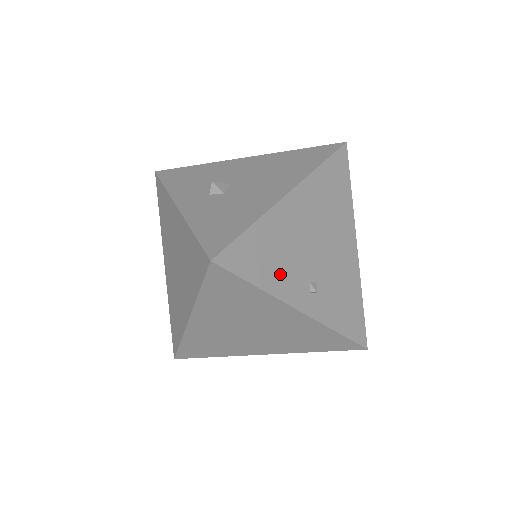
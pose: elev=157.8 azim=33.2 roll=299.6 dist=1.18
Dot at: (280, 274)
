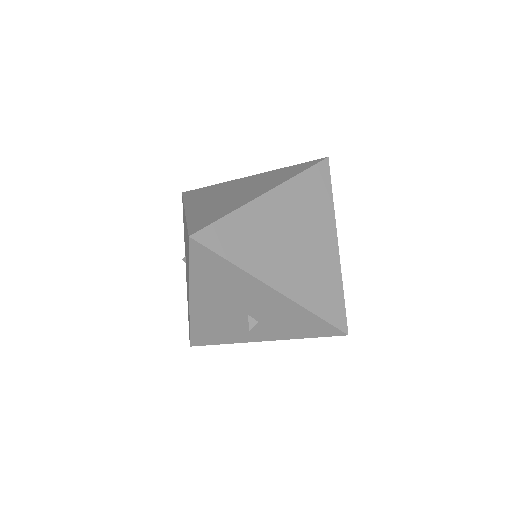
Dot at: occluded
